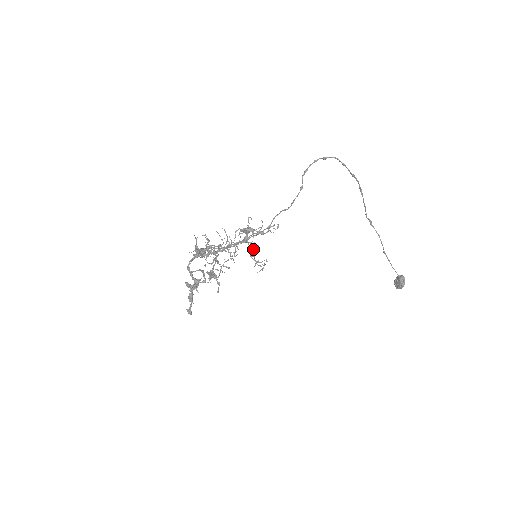
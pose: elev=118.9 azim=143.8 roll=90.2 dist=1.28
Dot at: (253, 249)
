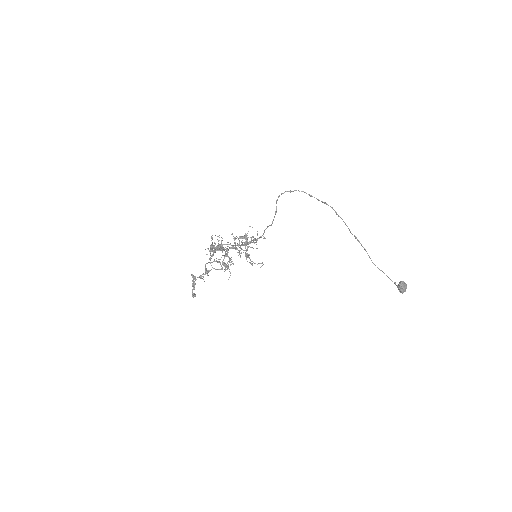
Dot at: (247, 253)
